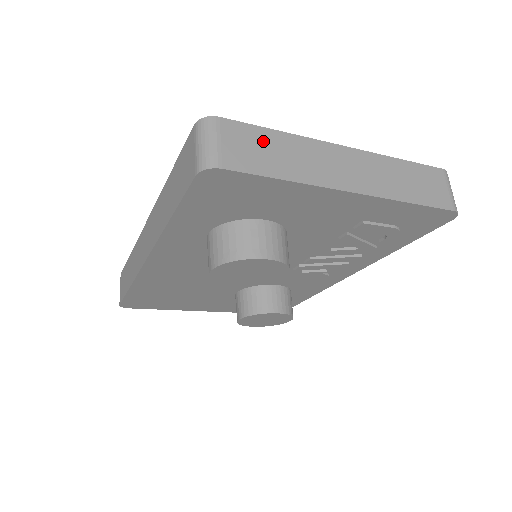
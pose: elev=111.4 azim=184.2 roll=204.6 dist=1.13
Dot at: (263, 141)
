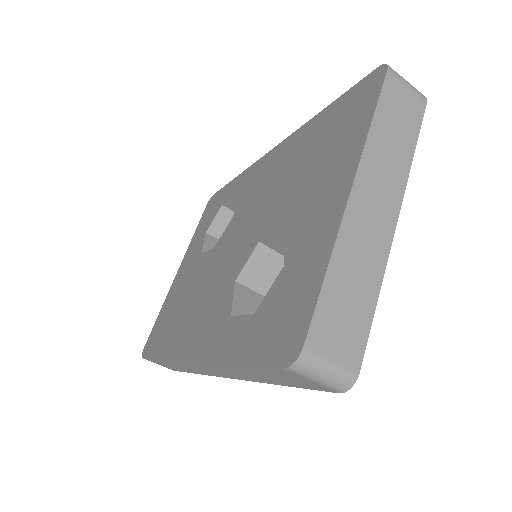
Dot at: (336, 301)
